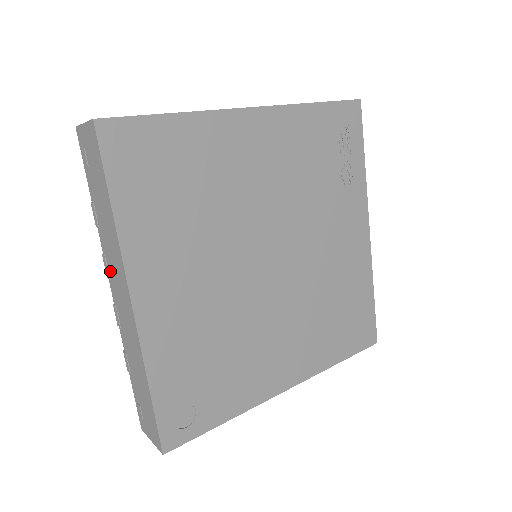
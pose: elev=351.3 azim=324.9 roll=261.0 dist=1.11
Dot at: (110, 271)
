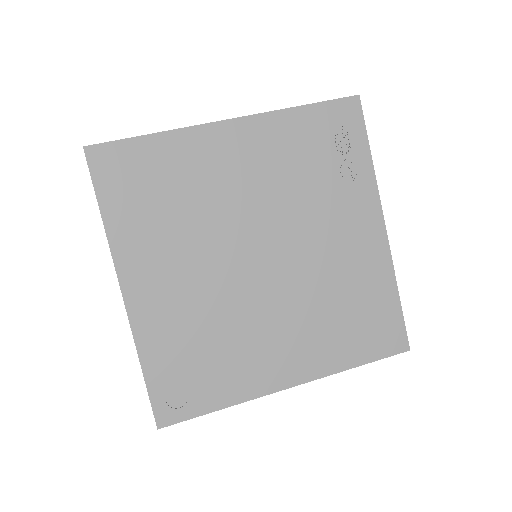
Dot at: occluded
